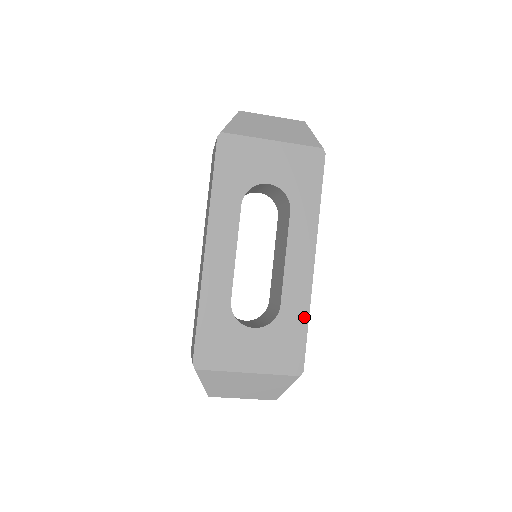
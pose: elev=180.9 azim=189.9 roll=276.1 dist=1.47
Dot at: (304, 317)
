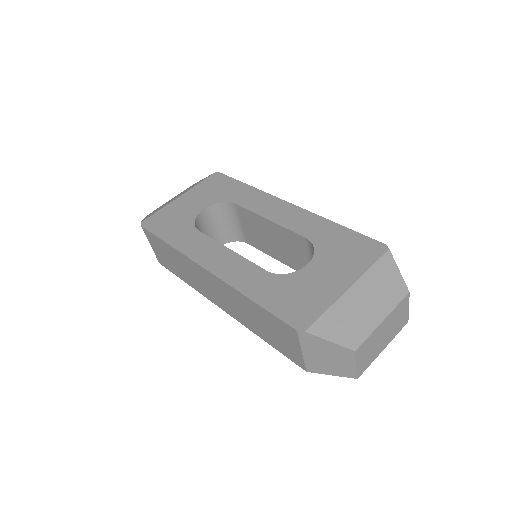
Dot at: (331, 226)
